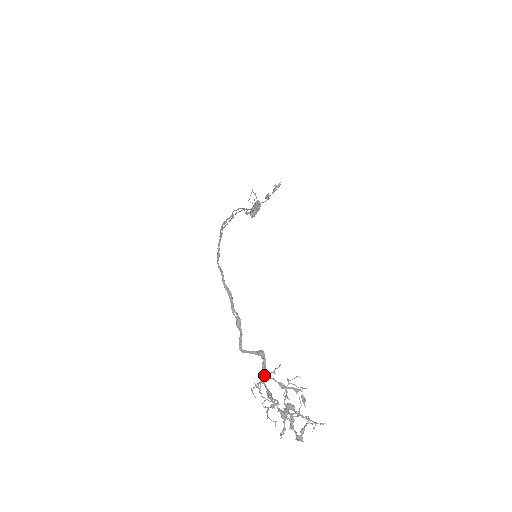
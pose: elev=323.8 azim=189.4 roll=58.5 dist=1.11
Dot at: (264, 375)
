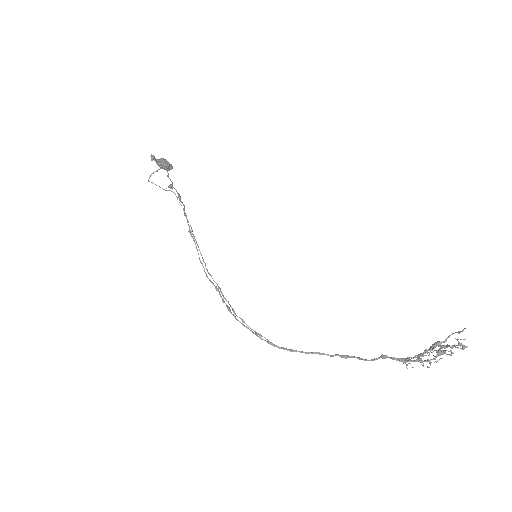
Dot at: (403, 362)
